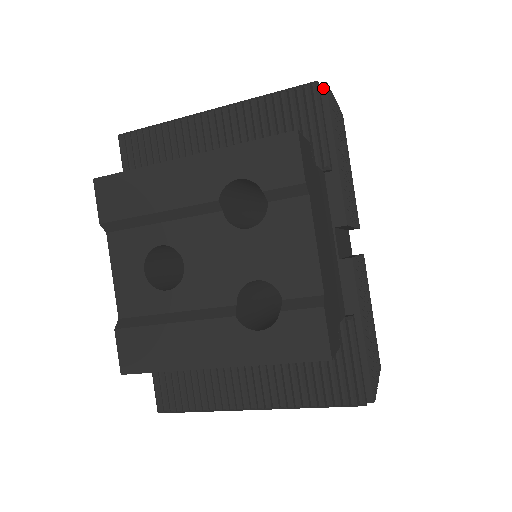
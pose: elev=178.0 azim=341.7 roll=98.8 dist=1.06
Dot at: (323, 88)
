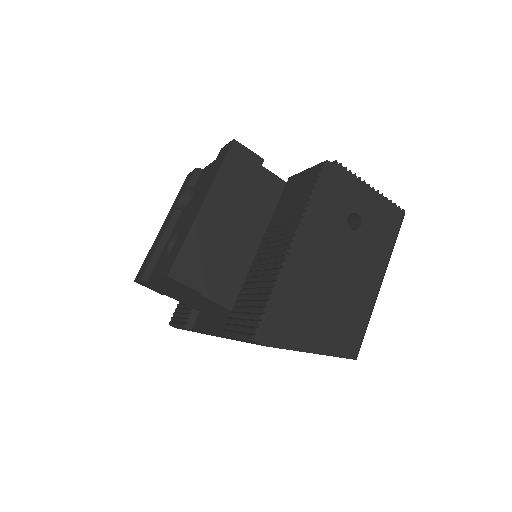
Dot at: occluded
